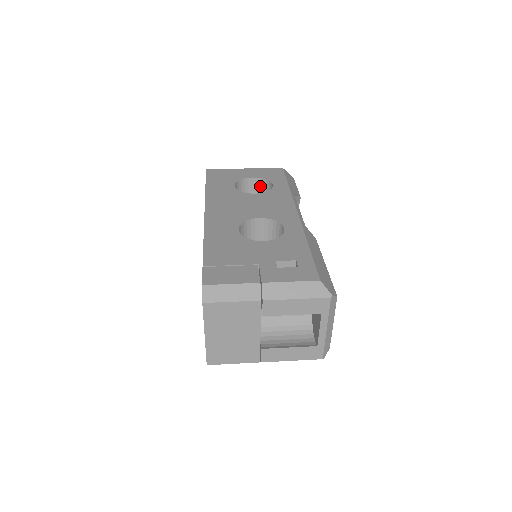
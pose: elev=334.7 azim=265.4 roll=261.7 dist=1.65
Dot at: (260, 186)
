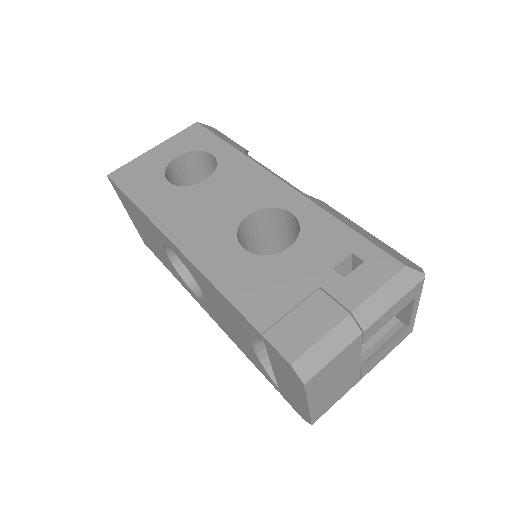
Dot at: (190, 162)
